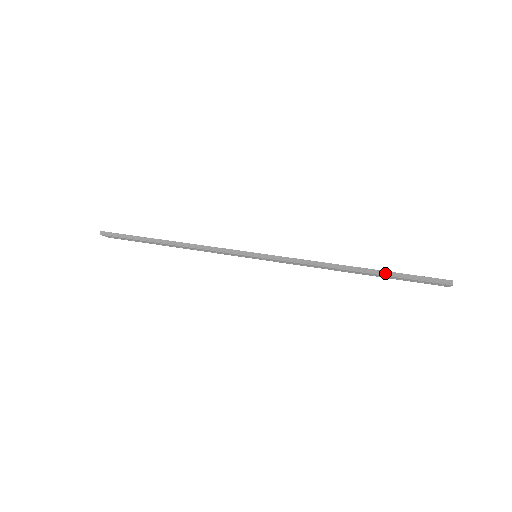
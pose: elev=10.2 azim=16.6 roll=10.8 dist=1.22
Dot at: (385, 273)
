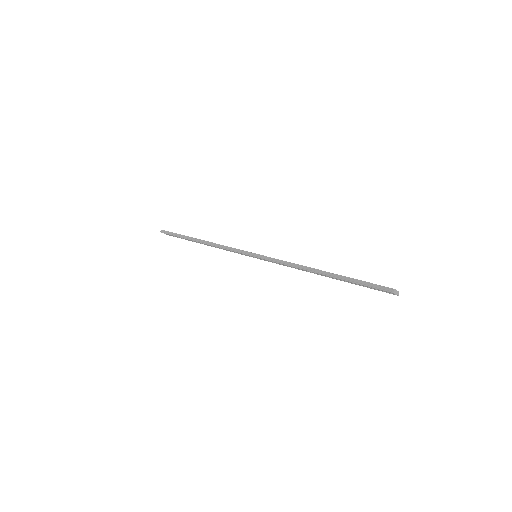
Dot at: (342, 277)
